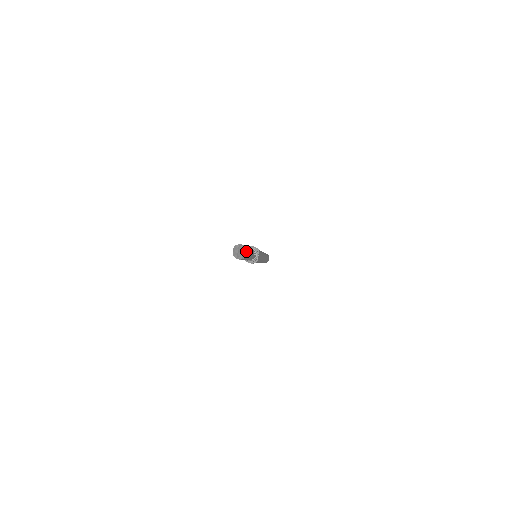
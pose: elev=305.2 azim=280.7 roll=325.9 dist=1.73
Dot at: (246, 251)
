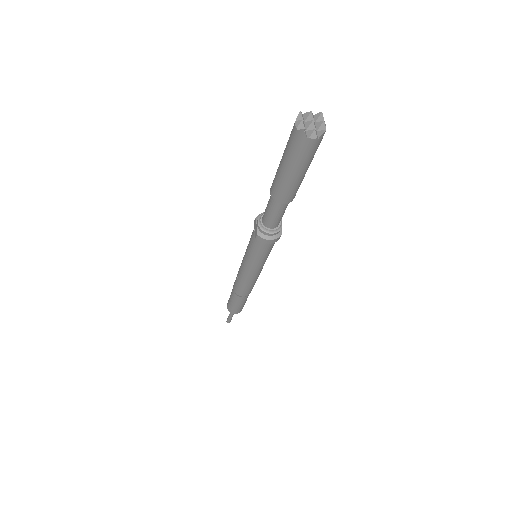
Dot at: (323, 121)
